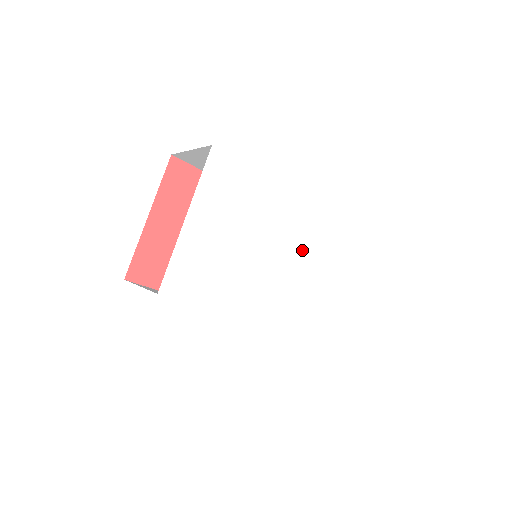
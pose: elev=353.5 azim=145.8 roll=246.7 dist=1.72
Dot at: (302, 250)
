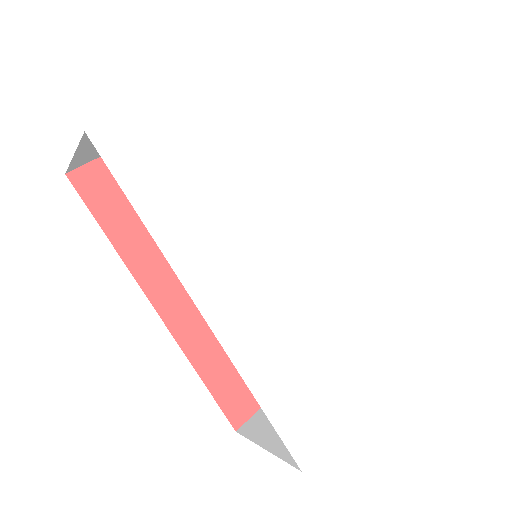
Dot at: (327, 264)
